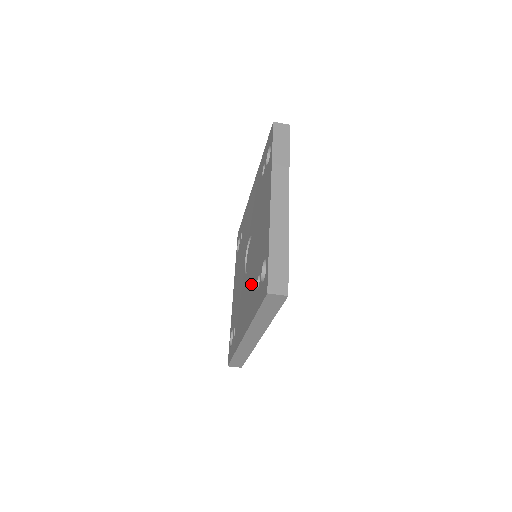
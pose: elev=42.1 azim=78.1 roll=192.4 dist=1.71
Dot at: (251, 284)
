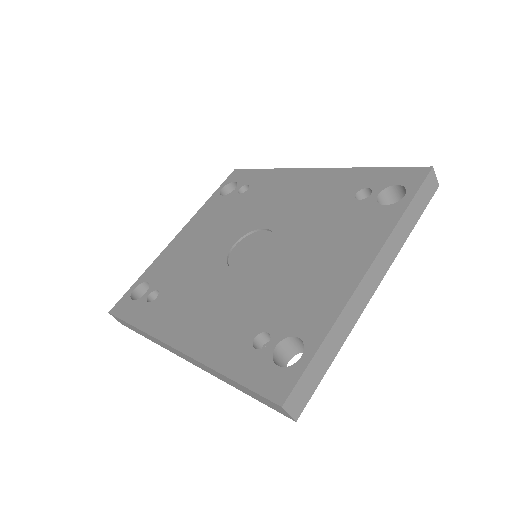
Dot at: (238, 308)
